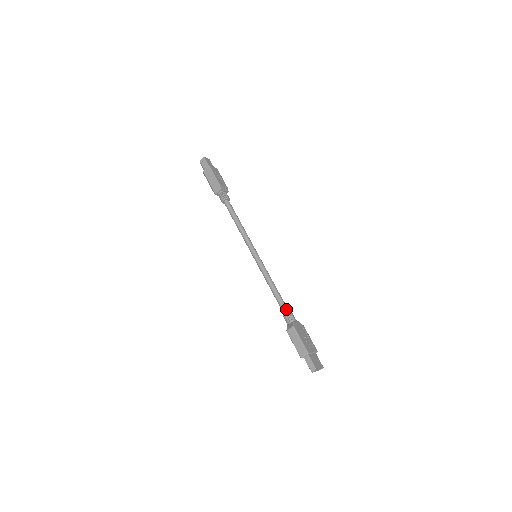
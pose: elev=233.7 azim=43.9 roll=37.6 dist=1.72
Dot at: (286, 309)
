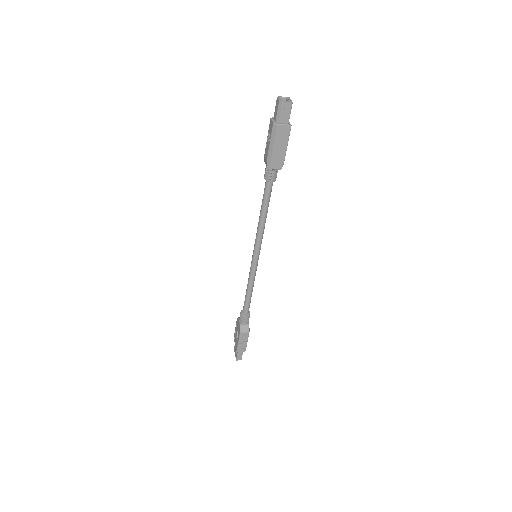
Dot at: (249, 312)
